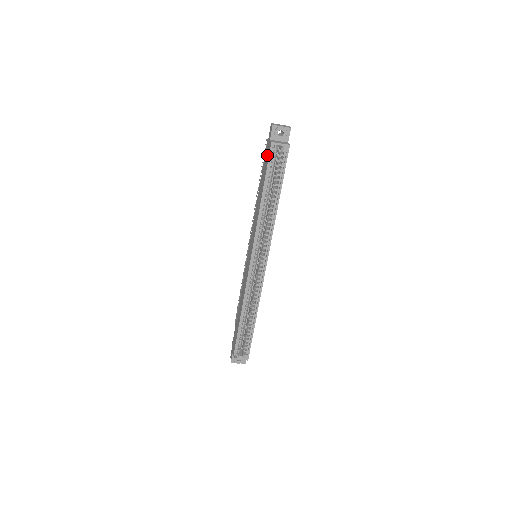
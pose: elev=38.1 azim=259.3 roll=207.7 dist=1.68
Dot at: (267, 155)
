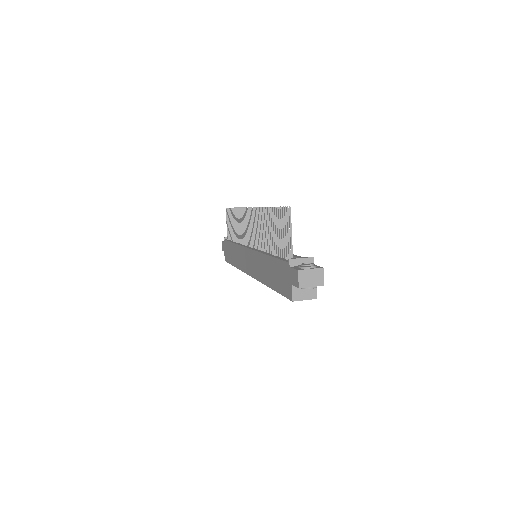
Dot at: (284, 284)
